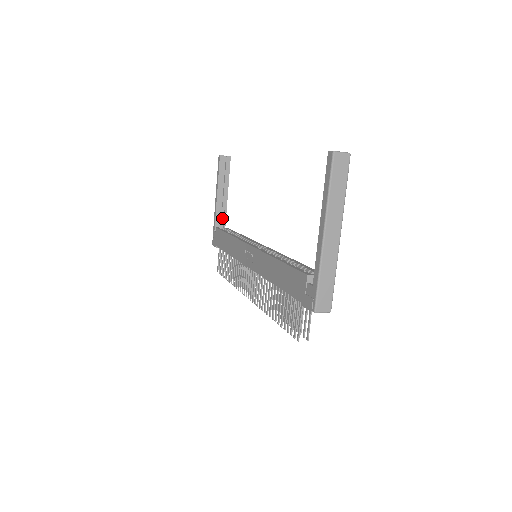
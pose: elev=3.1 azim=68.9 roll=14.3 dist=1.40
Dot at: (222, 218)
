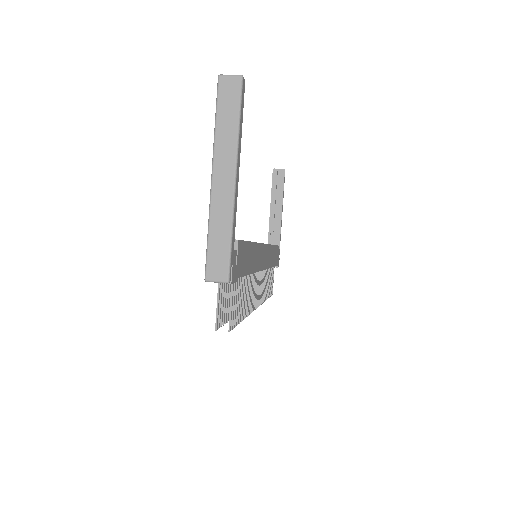
Dot at: (276, 236)
